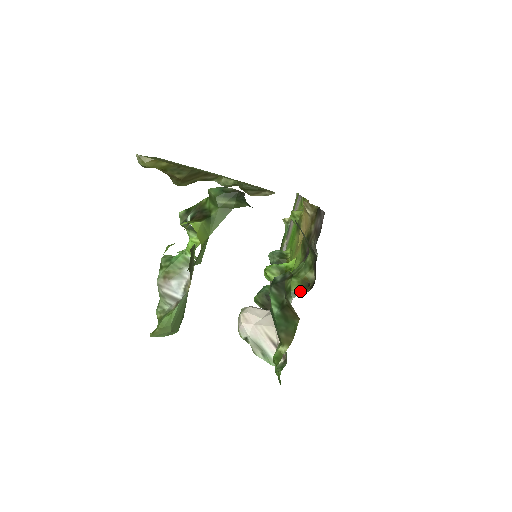
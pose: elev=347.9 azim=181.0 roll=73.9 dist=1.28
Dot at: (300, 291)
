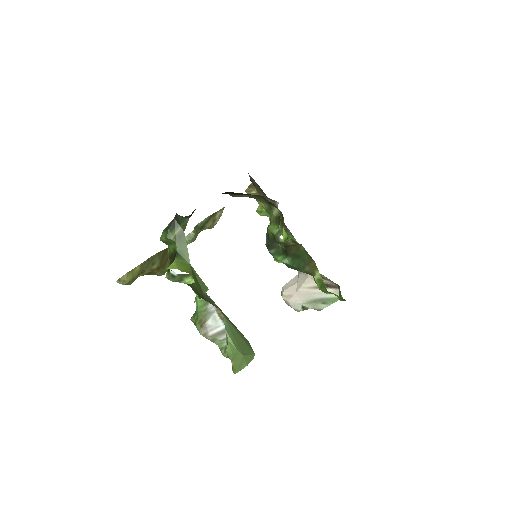
Dot at: (280, 228)
